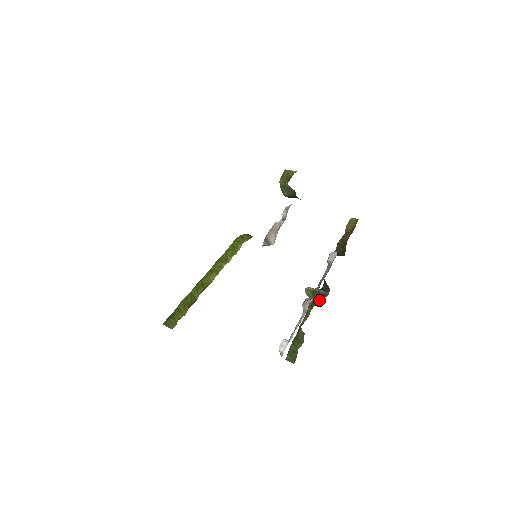
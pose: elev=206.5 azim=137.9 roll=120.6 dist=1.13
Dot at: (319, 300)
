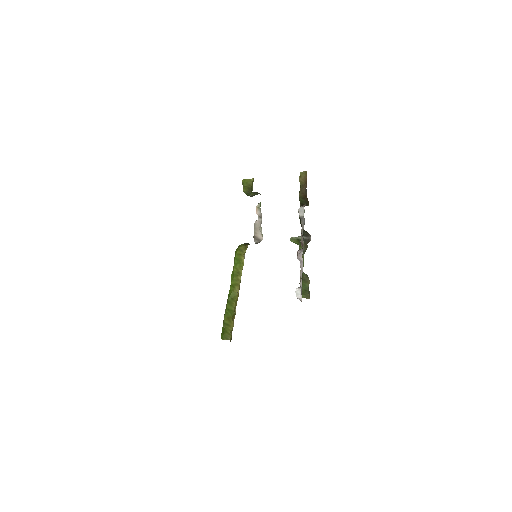
Dot at: (306, 246)
